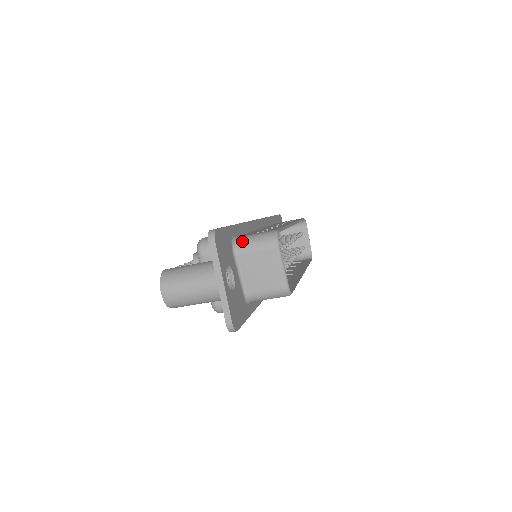
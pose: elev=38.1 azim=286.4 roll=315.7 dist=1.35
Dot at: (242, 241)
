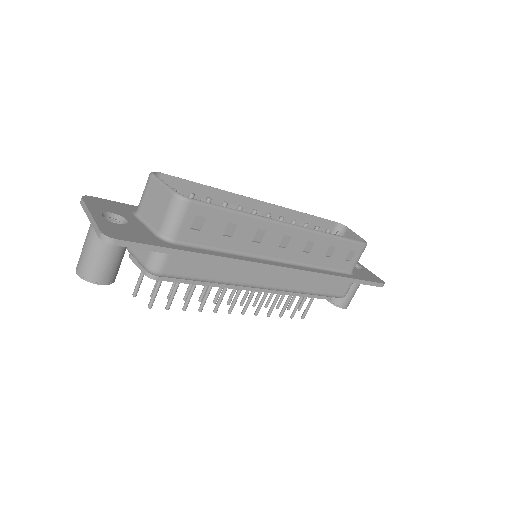
Dot at: occluded
